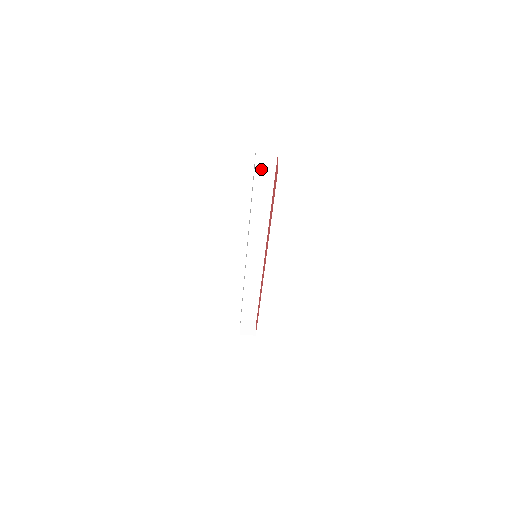
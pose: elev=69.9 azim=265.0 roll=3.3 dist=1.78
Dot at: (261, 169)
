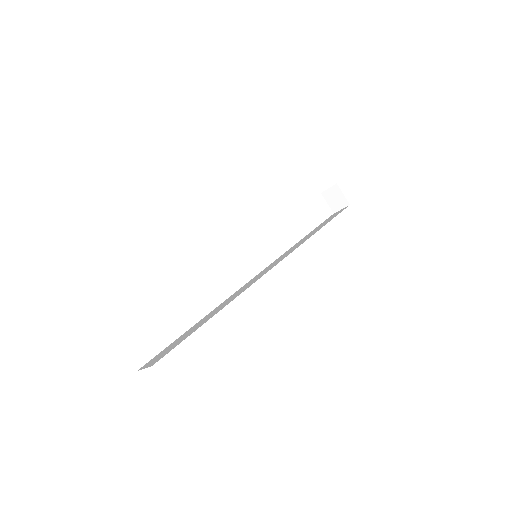
Dot at: occluded
